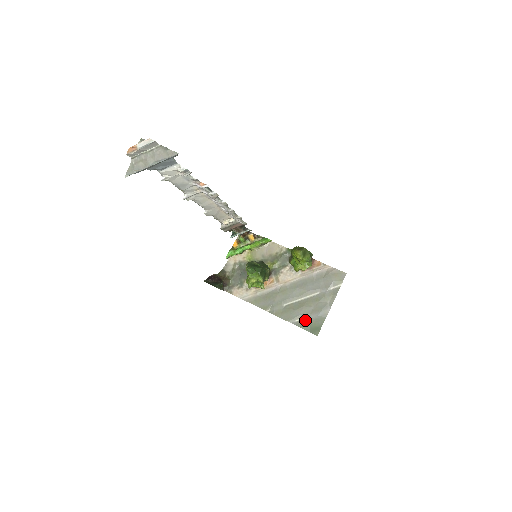
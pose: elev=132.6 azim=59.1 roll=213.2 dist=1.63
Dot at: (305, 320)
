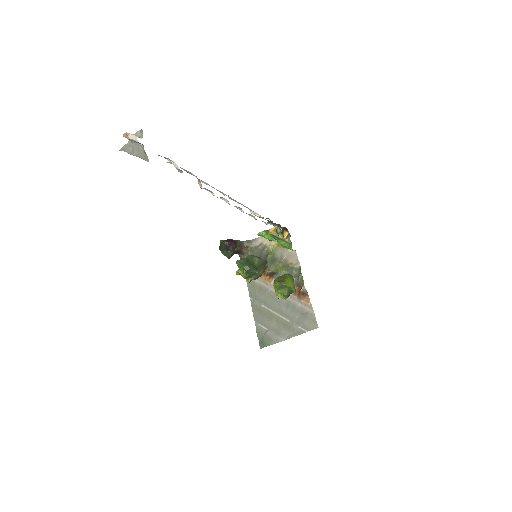
Dot at: (264, 330)
